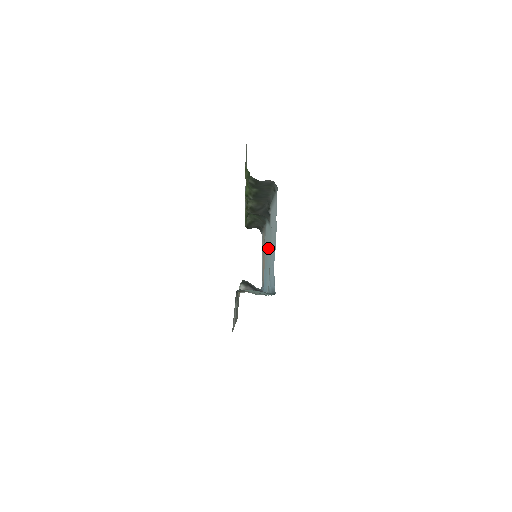
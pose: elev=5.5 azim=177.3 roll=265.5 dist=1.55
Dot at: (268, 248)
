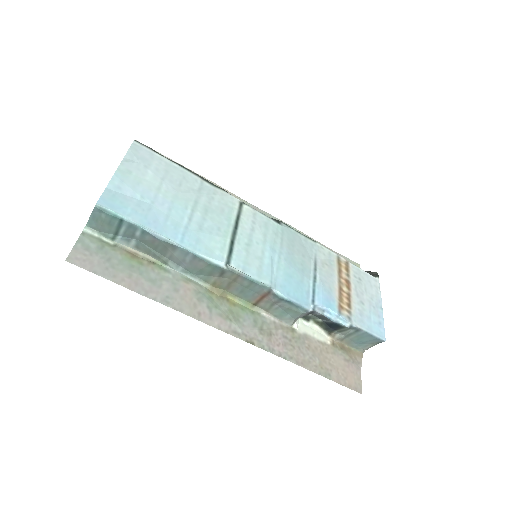
Dot at: (281, 247)
